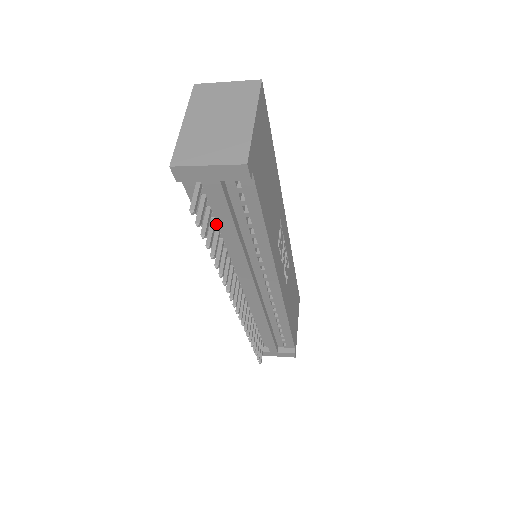
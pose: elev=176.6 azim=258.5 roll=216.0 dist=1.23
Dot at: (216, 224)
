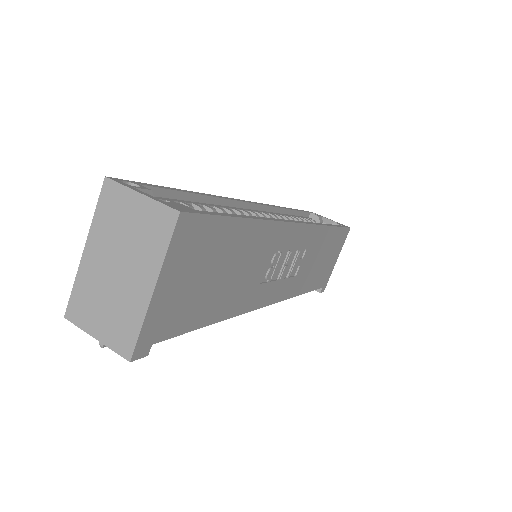
Dot at: occluded
